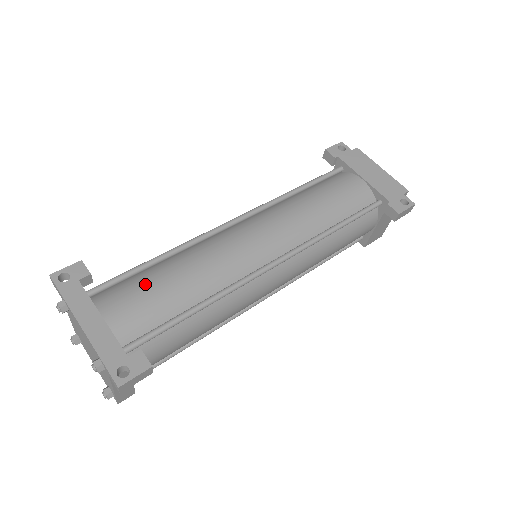
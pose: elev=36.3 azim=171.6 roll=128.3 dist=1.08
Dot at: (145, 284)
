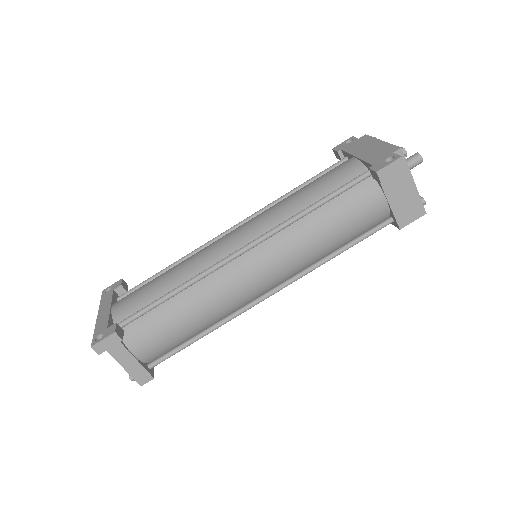
Dot at: (146, 284)
